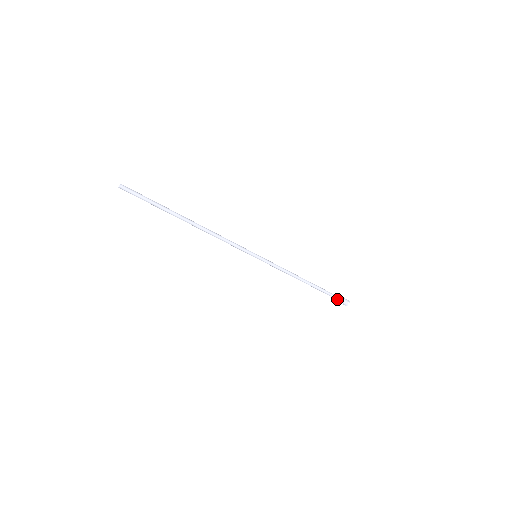
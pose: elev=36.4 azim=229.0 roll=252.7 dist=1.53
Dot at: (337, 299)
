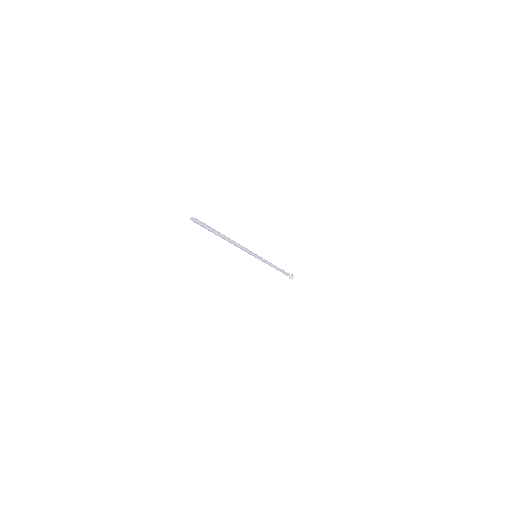
Dot at: (288, 276)
